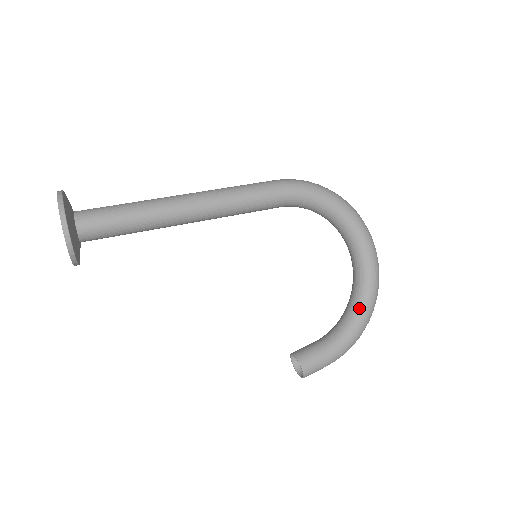
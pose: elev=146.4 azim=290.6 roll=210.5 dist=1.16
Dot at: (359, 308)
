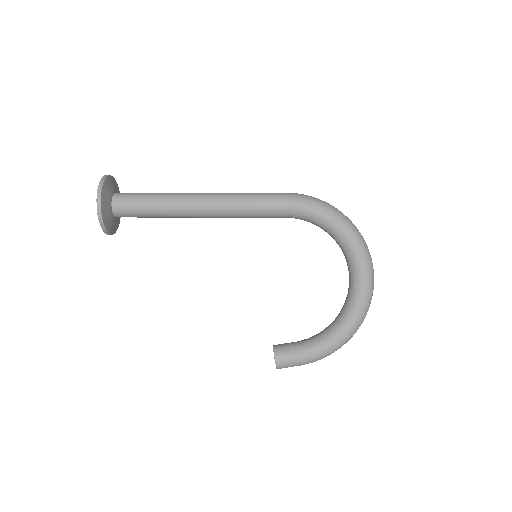
Dot at: (342, 323)
